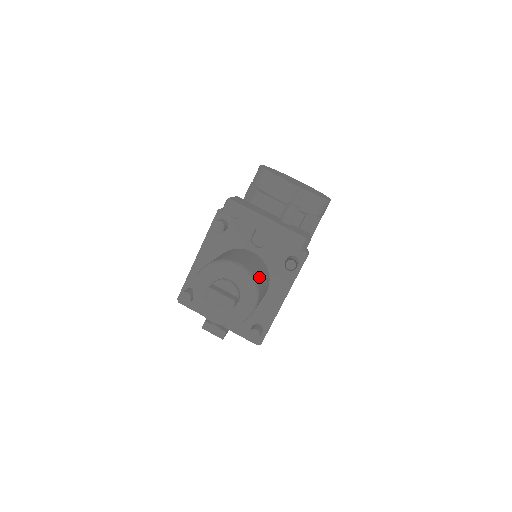
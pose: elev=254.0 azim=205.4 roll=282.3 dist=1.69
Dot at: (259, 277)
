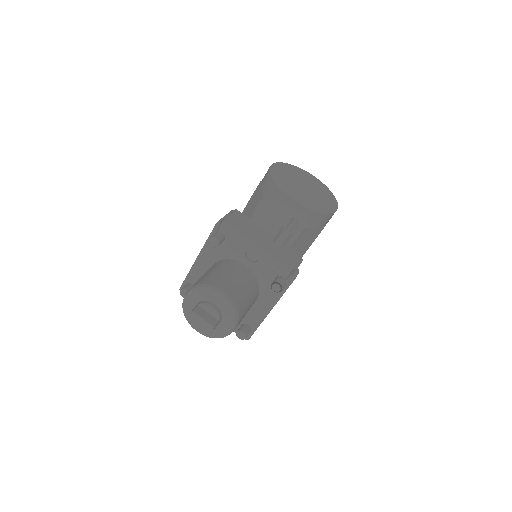
Dot at: (243, 300)
